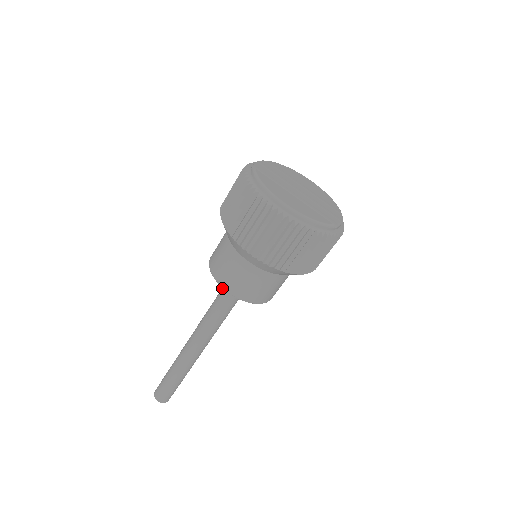
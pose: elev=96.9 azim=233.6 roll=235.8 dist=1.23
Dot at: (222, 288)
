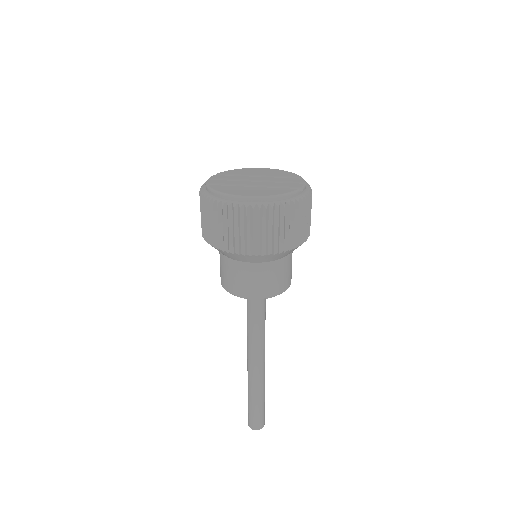
Dot at: occluded
